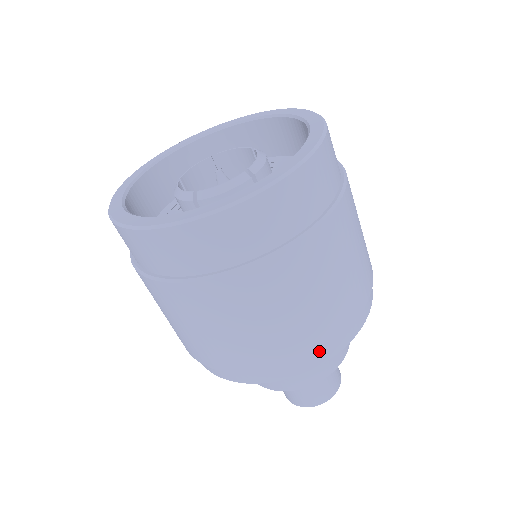
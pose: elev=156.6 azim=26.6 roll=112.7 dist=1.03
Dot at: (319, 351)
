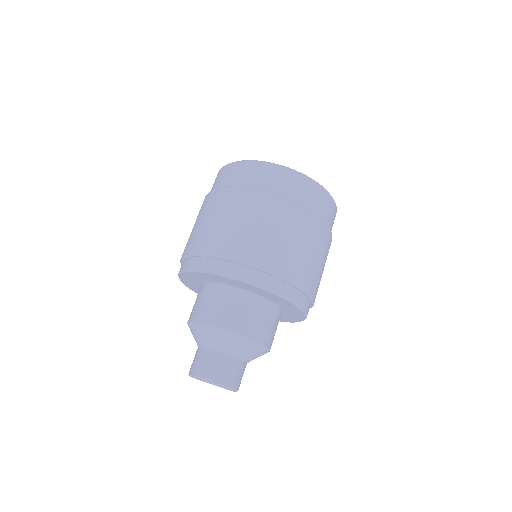
Dot at: (239, 266)
